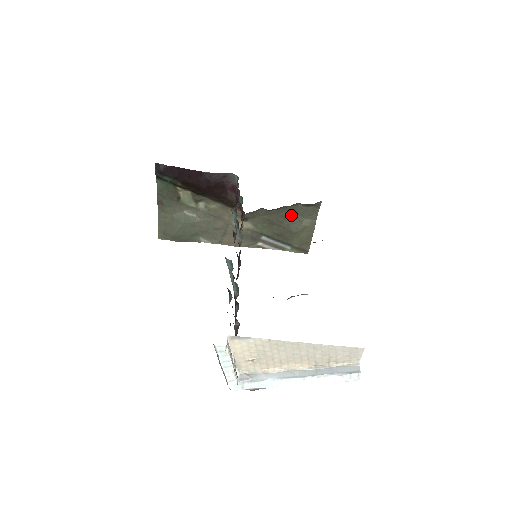
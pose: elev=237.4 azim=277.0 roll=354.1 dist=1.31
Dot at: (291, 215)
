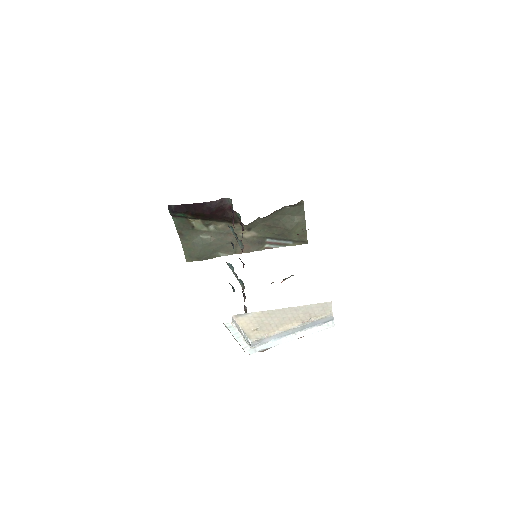
Dot at: (283, 217)
